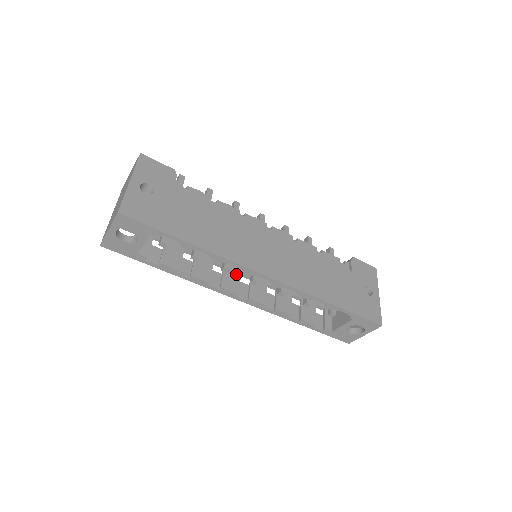
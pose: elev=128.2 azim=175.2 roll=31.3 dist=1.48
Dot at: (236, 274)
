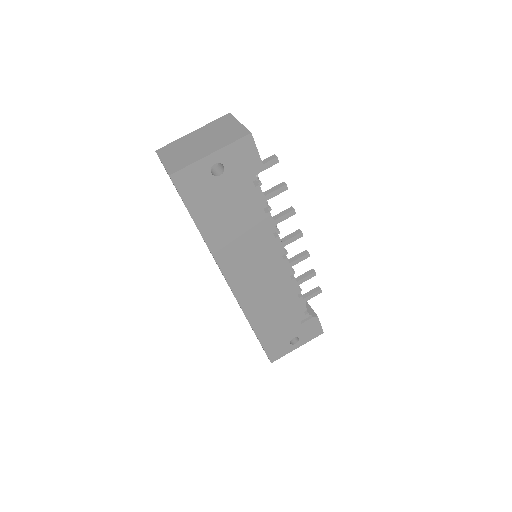
Dot at: occluded
